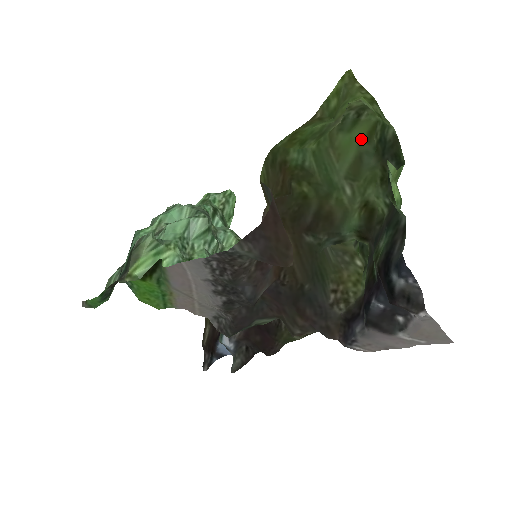
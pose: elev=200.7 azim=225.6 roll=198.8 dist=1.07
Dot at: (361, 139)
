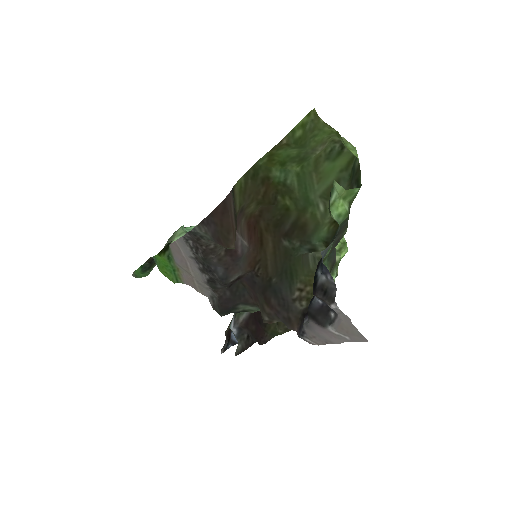
Dot at: (342, 167)
